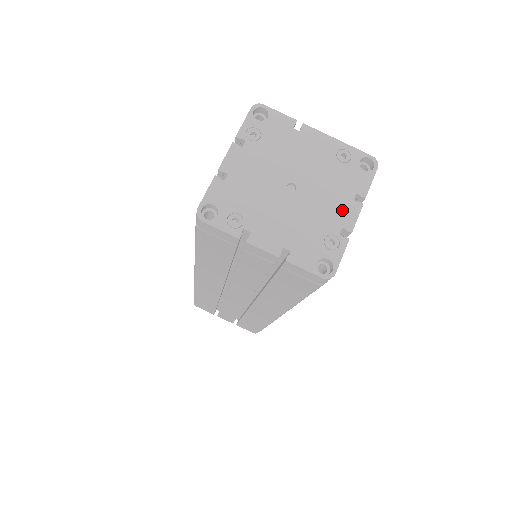
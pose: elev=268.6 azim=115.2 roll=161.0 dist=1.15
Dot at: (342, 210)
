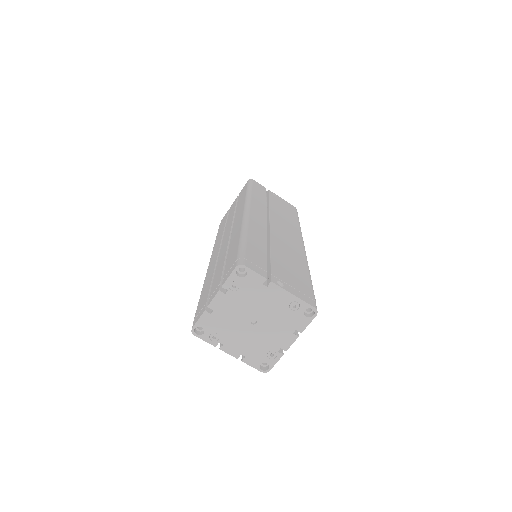
Dot at: (283, 338)
